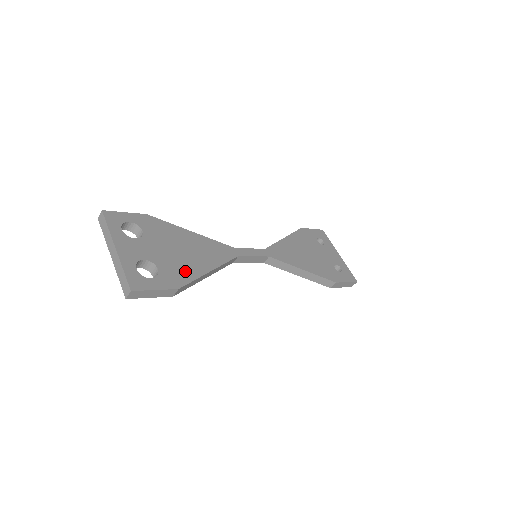
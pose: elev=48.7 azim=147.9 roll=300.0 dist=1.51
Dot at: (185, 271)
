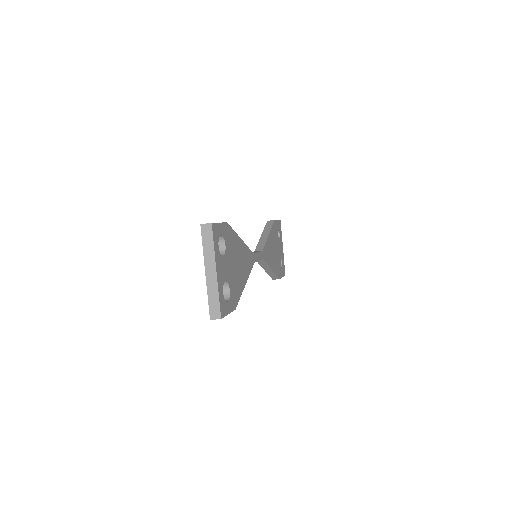
Dot at: (238, 288)
